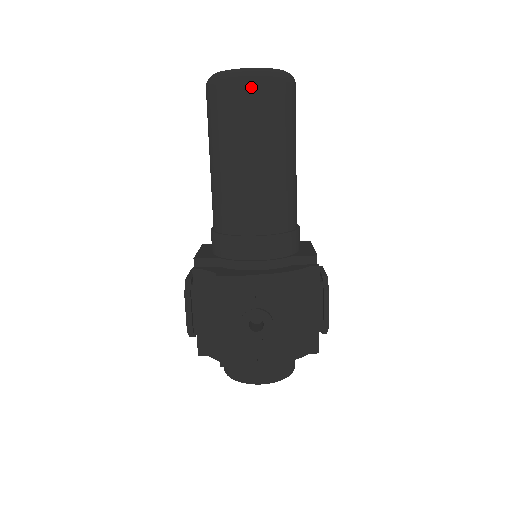
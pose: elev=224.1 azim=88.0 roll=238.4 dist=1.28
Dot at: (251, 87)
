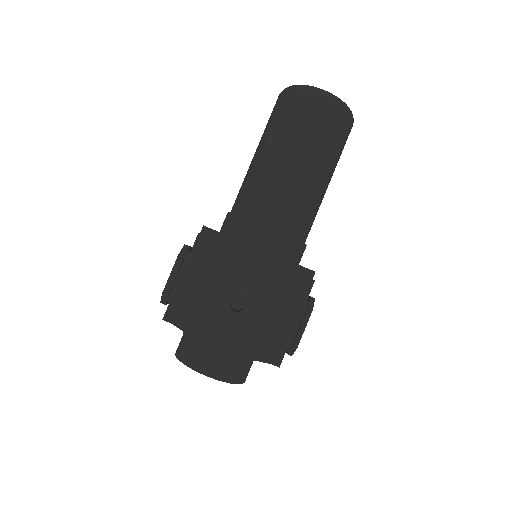
Dot at: (321, 103)
